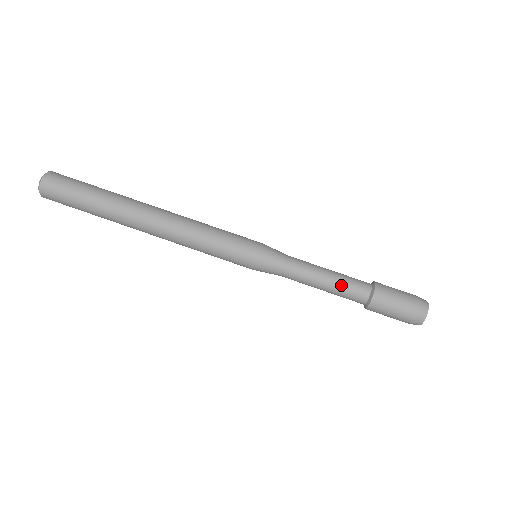
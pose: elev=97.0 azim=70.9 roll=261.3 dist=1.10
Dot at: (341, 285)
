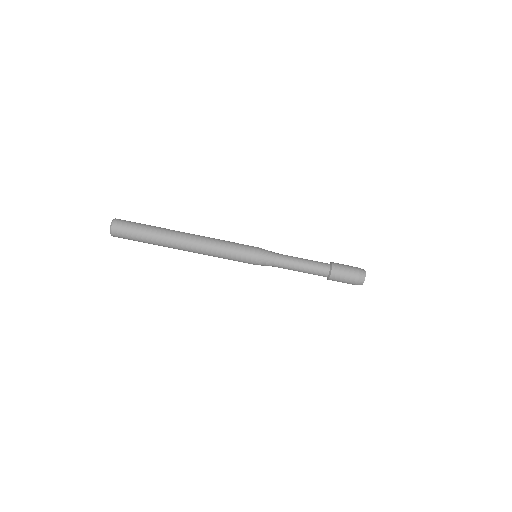
Dot at: (311, 267)
